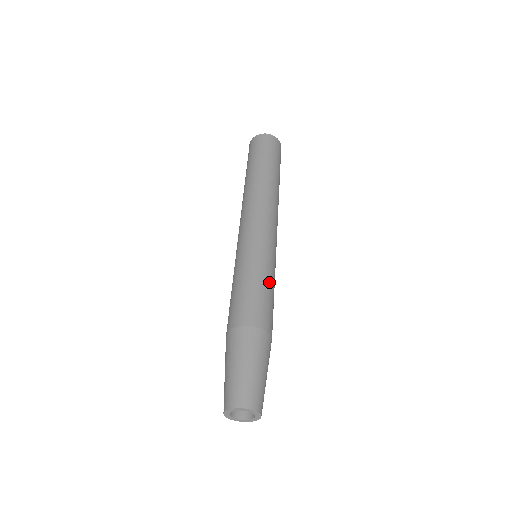
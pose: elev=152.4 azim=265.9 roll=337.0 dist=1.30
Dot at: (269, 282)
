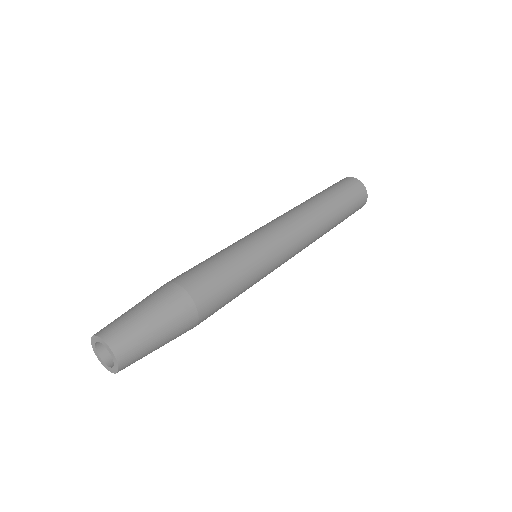
Dot at: (234, 263)
